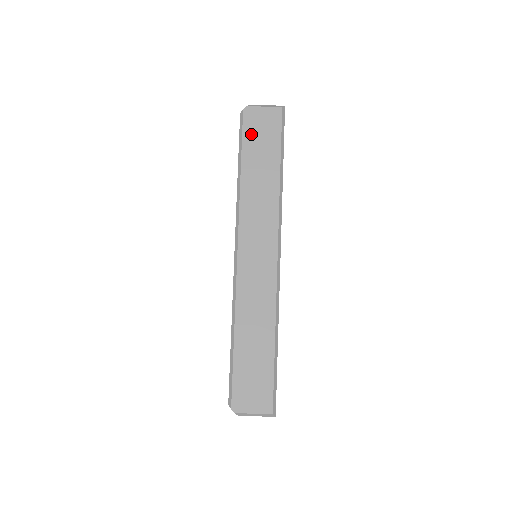
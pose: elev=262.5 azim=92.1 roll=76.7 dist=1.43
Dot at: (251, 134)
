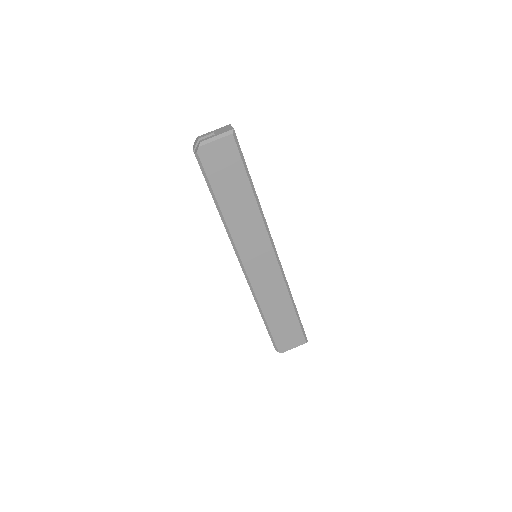
Dot at: (214, 171)
